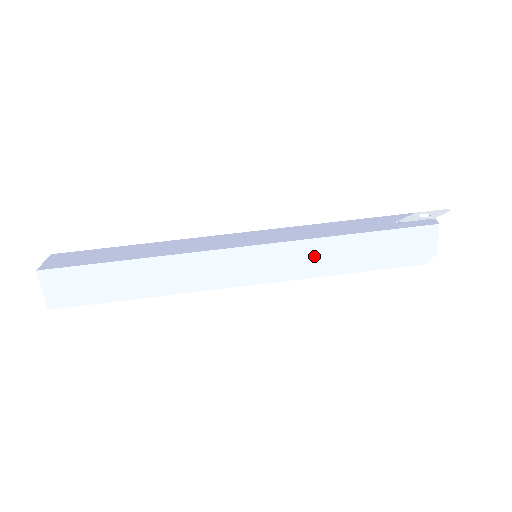
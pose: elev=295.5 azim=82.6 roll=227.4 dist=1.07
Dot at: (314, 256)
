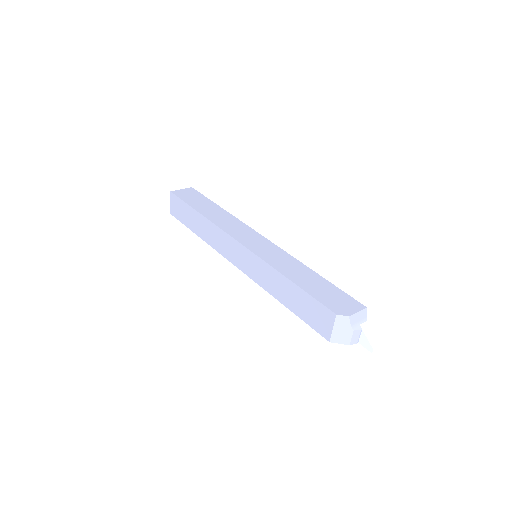
Dot at: (284, 261)
